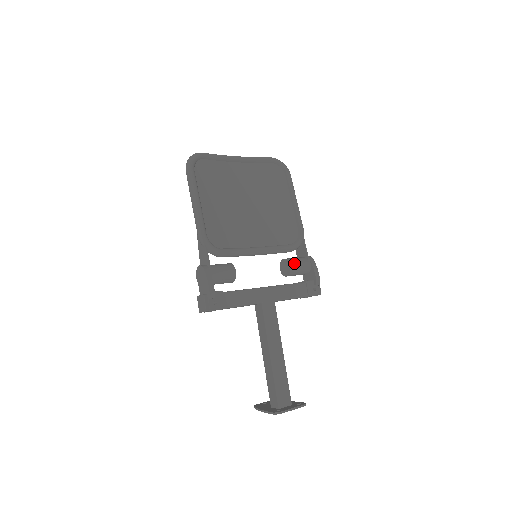
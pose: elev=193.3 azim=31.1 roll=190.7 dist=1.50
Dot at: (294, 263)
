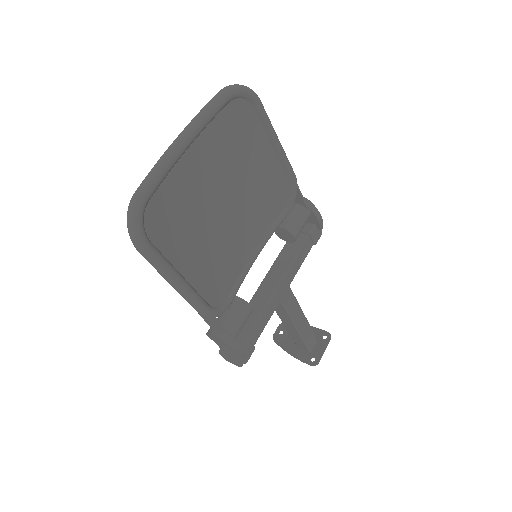
Dot at: (297, 230)
